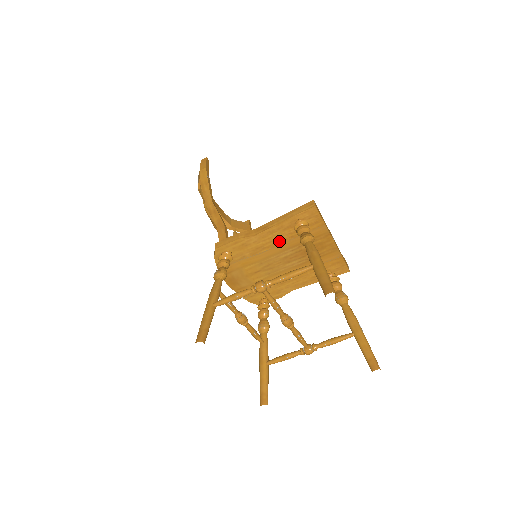
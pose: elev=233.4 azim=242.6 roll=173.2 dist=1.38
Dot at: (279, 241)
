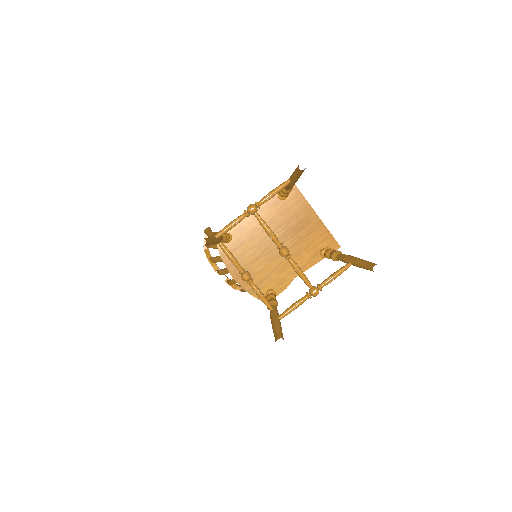
Dot at: (270, 220)
